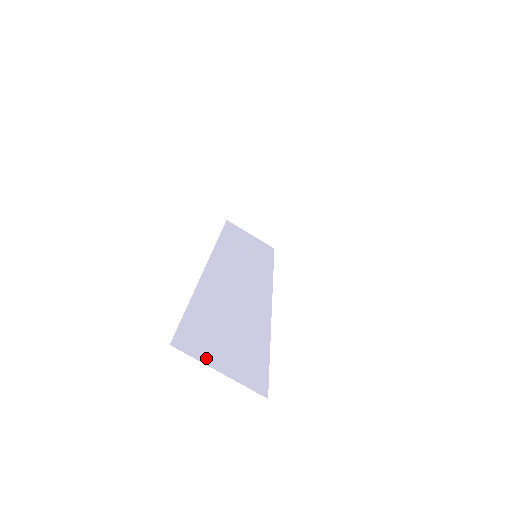
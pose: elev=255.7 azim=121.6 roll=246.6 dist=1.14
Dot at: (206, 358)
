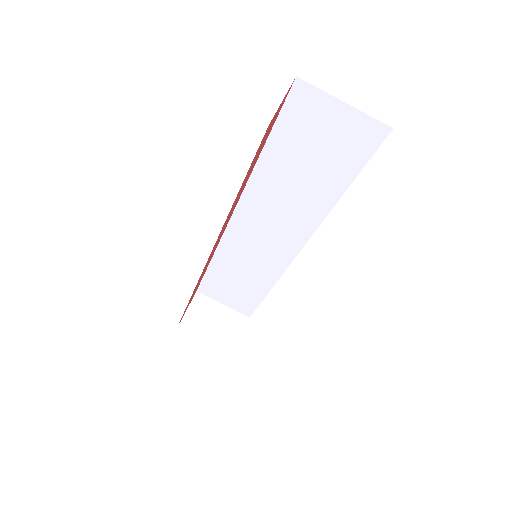
Dot at: occluded
